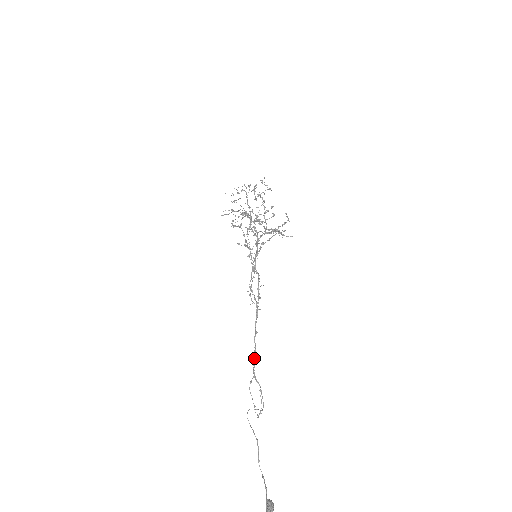
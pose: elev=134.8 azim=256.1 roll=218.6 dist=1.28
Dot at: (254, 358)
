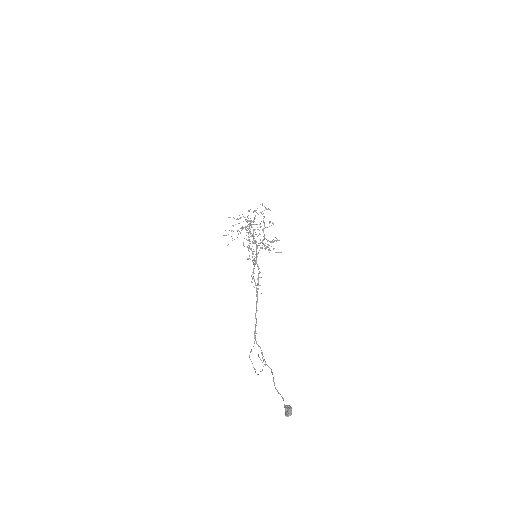
Dot at: (255, 330)
